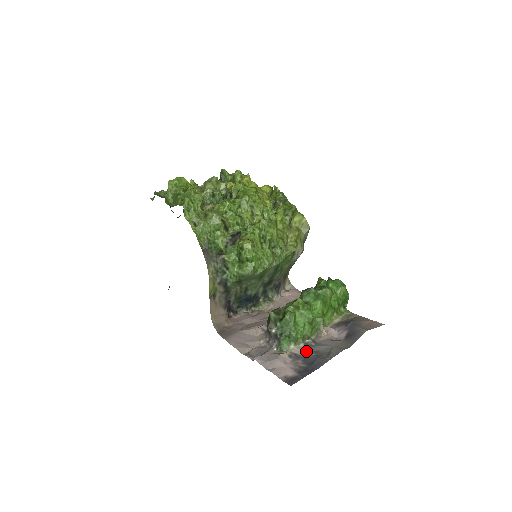
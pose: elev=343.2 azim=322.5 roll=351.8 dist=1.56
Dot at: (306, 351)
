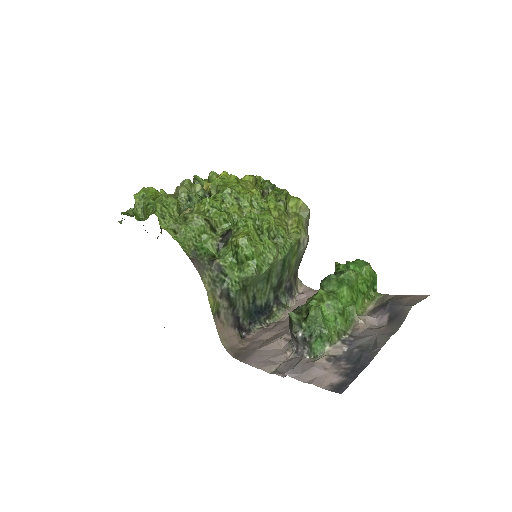
Dot at: (346, 349)
